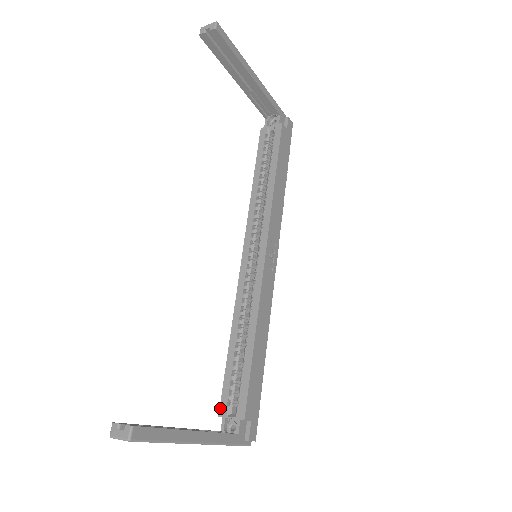
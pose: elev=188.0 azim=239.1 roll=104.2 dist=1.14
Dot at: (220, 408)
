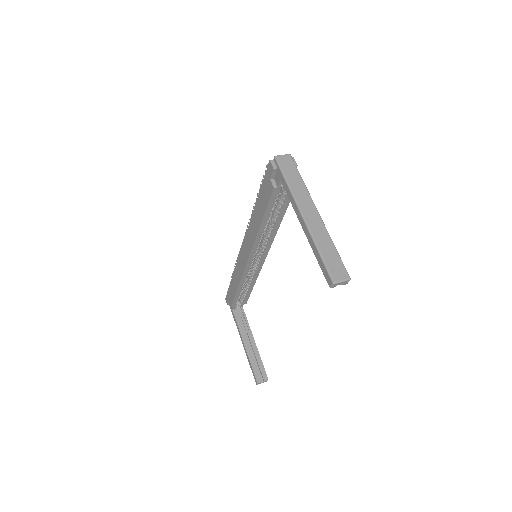
Dot at: (232, 306)
